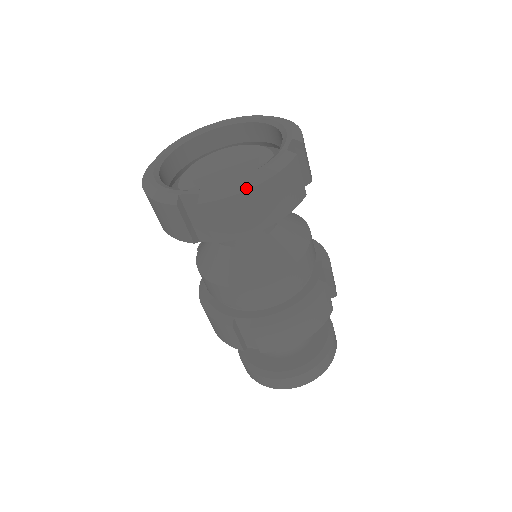
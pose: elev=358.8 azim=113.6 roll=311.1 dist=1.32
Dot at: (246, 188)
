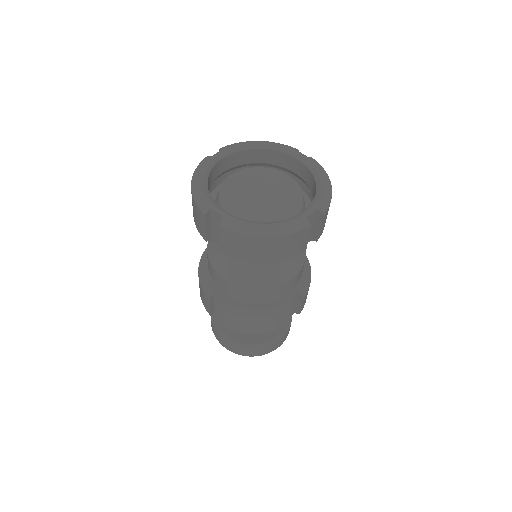
Dot at: (257, 235)
